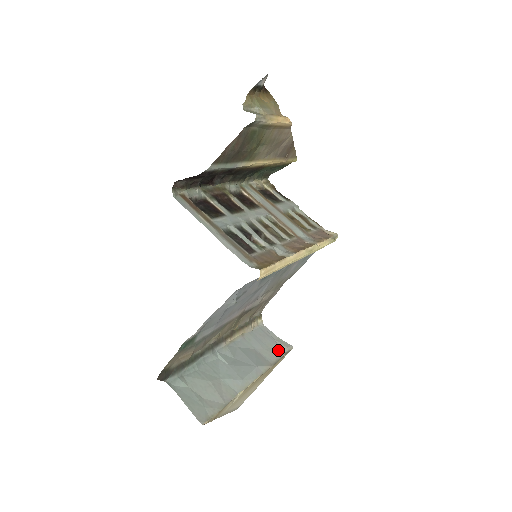
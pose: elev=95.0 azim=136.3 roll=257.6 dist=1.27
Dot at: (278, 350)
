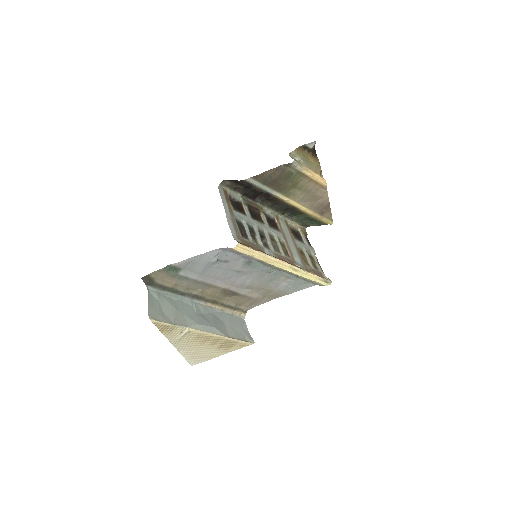
Dot at: (241, 335)
